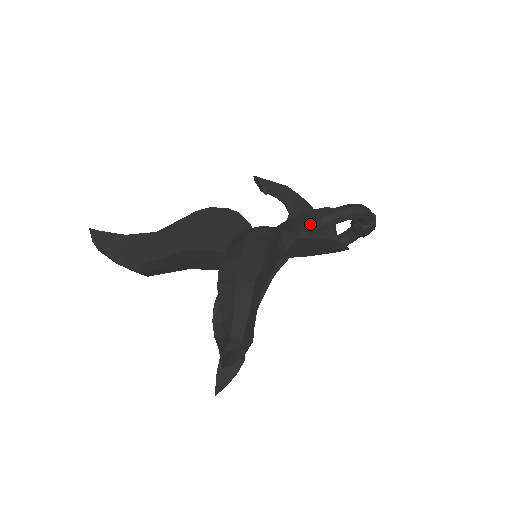
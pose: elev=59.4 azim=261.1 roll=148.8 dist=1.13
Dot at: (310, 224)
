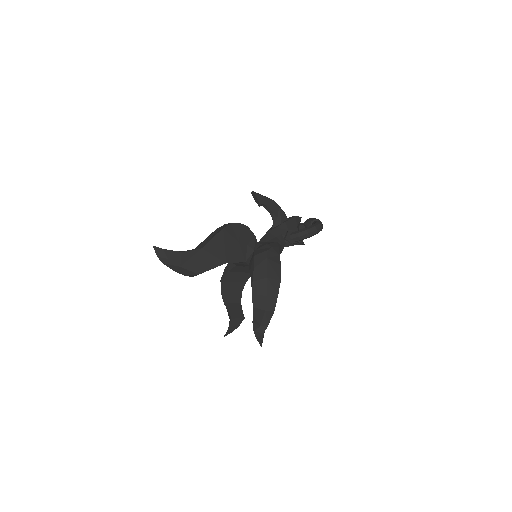
Dot at: (291, 237)
